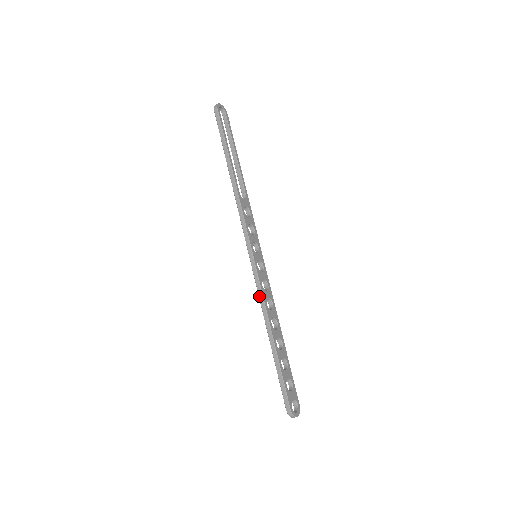
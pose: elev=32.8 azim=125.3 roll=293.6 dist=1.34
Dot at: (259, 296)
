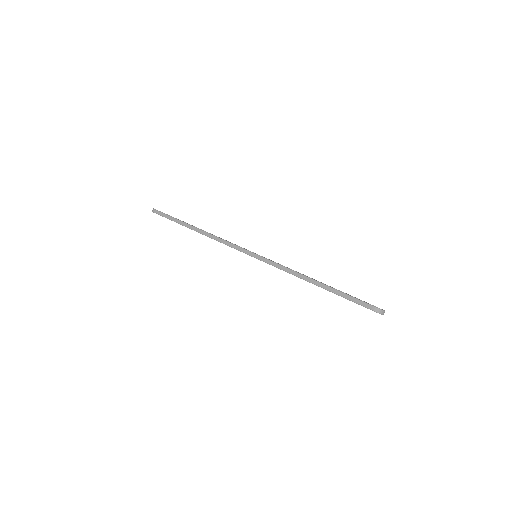
Dot at: (281, 269)
